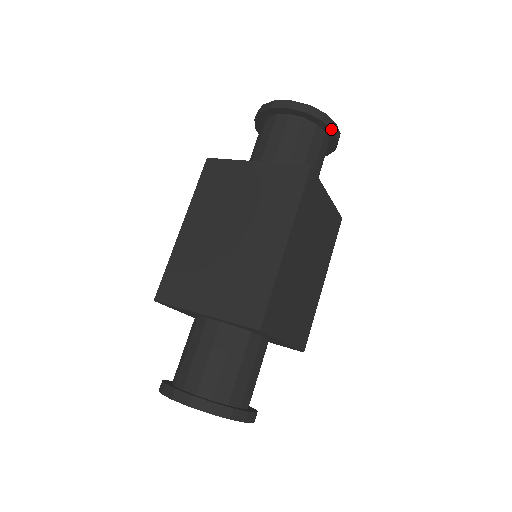
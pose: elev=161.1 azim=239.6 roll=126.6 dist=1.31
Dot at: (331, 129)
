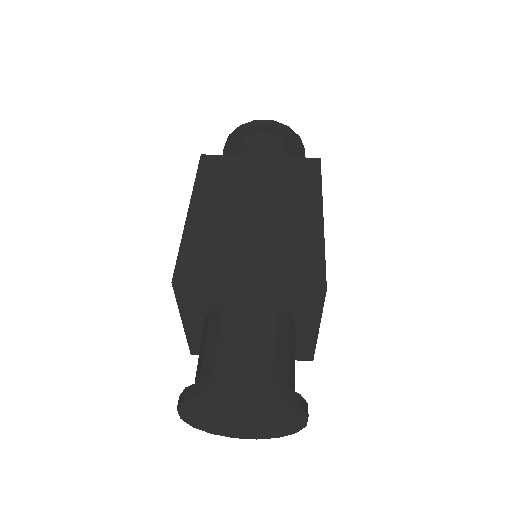
Dot at: (304, 152)
